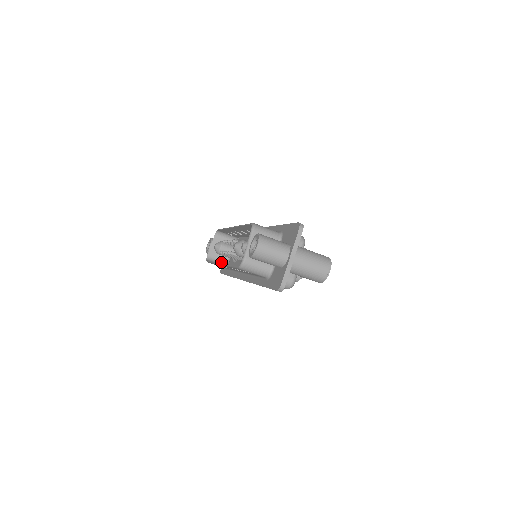
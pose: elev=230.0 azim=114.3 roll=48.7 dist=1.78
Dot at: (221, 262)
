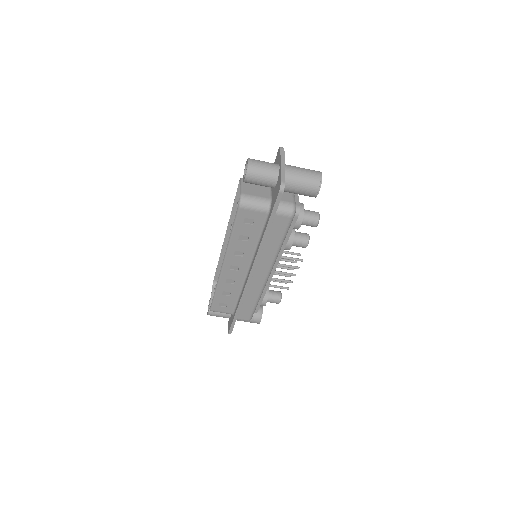
Dot at: occluded
